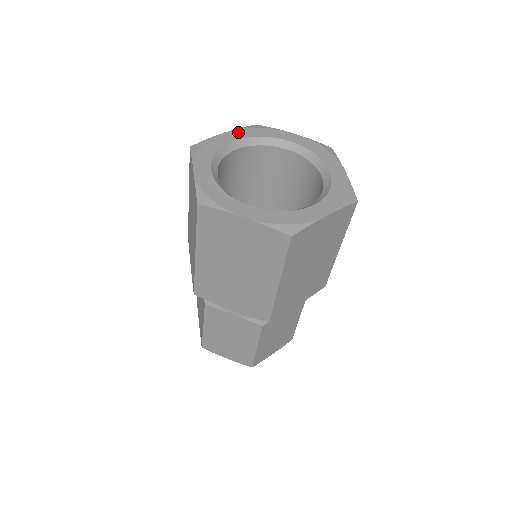
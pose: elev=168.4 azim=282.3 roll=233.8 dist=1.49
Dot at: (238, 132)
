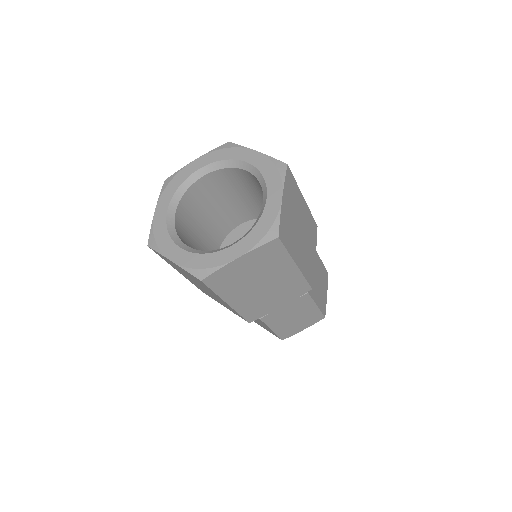
Dot at: (206, 157)
